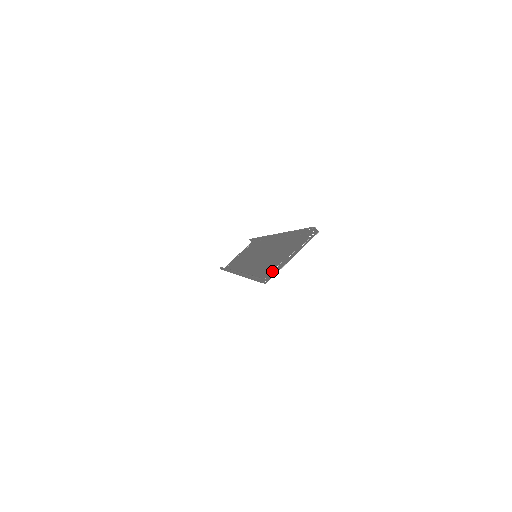
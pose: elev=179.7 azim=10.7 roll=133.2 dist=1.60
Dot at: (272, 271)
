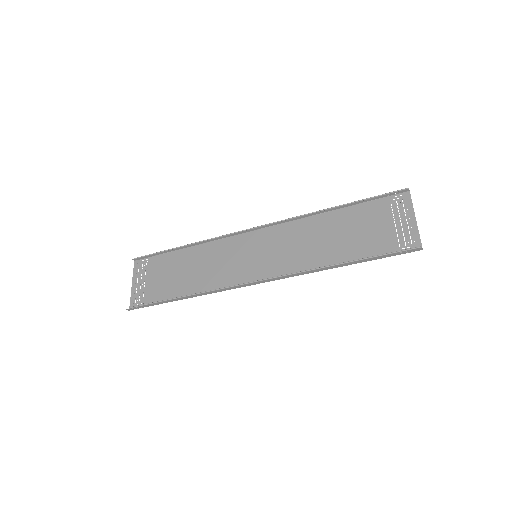
Dot at: (399, 240)
